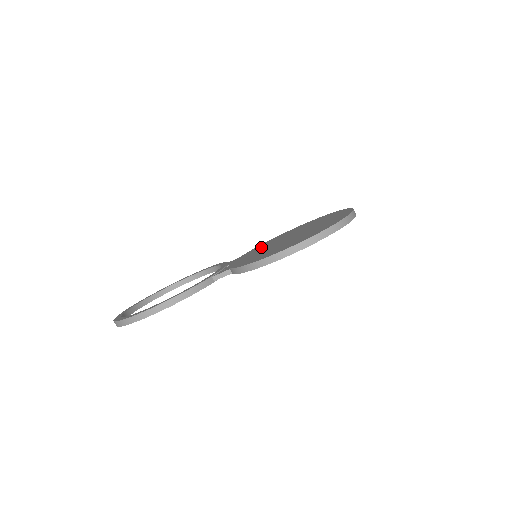
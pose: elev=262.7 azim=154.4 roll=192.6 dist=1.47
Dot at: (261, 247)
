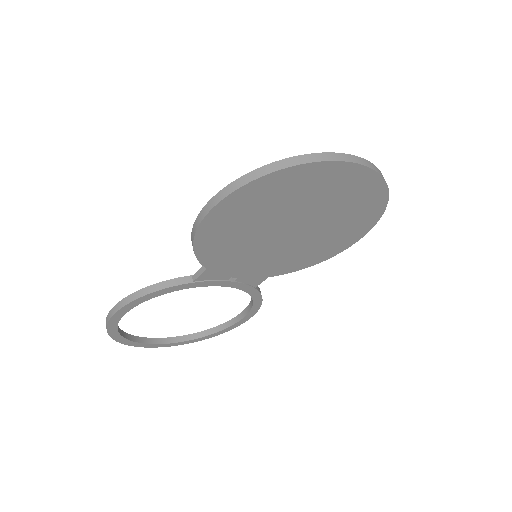
Dot at: occluded
